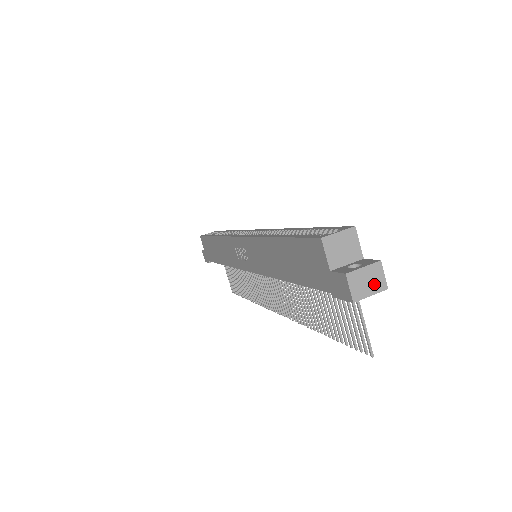
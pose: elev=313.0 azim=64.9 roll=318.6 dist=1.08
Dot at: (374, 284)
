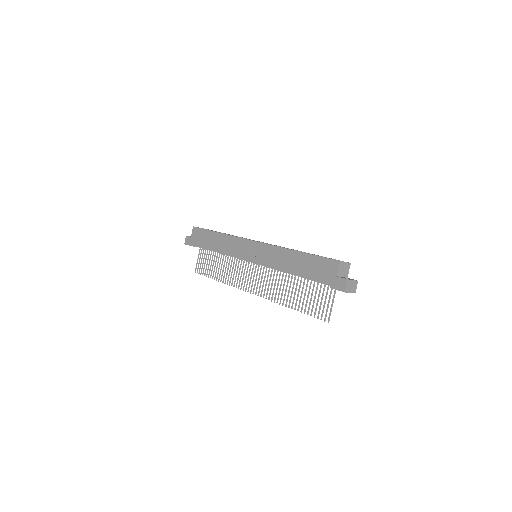
Dot at: (353, 289)
